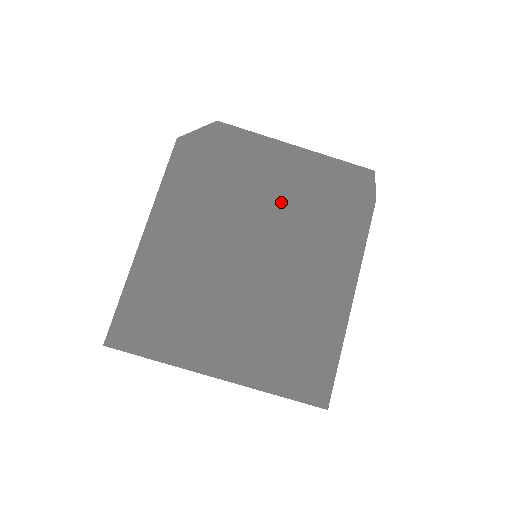
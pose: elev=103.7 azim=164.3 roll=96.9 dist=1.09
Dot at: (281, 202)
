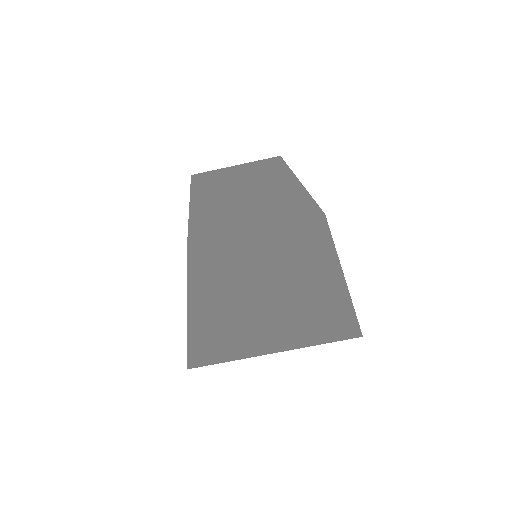
Dot at: (238, 187)
